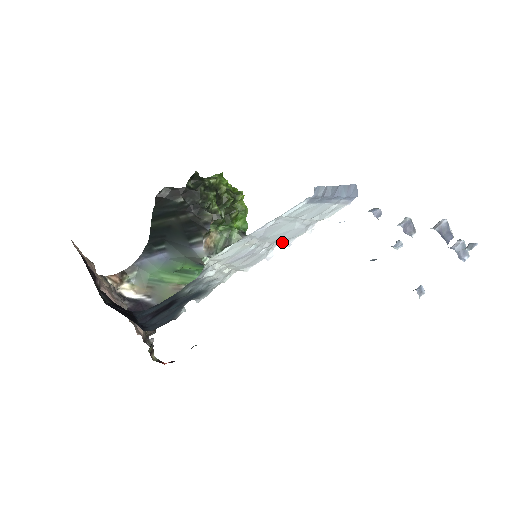
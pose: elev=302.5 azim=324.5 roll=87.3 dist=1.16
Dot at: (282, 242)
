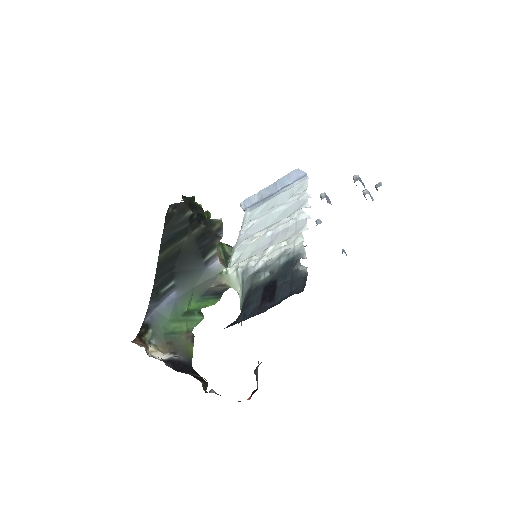
Dot at: (301, 208)
